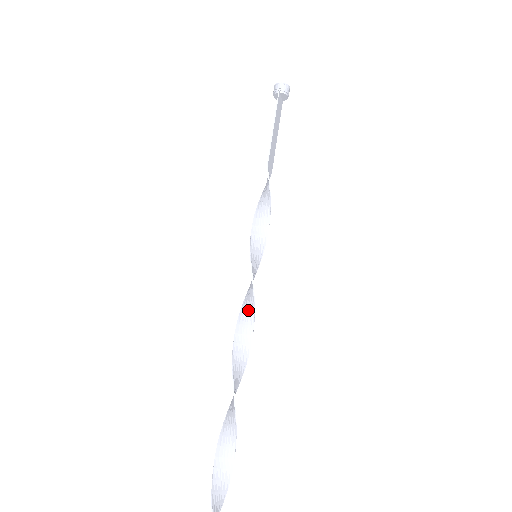
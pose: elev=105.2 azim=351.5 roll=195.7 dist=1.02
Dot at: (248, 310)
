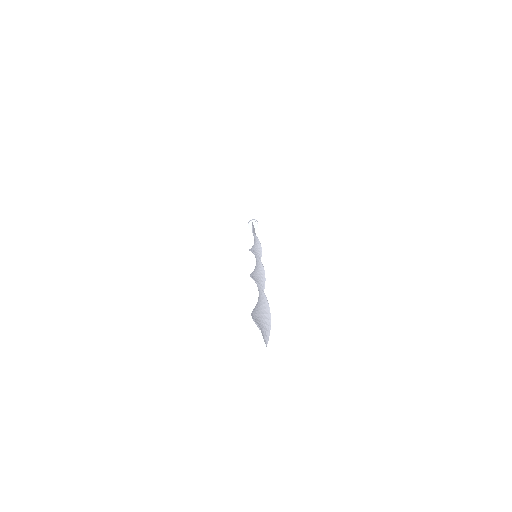
Dot at: (257, 268)
